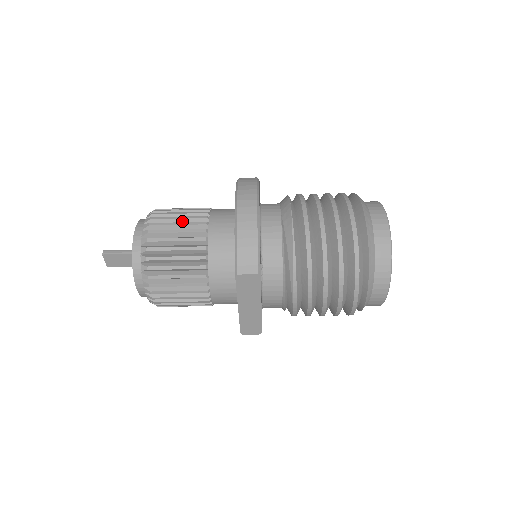
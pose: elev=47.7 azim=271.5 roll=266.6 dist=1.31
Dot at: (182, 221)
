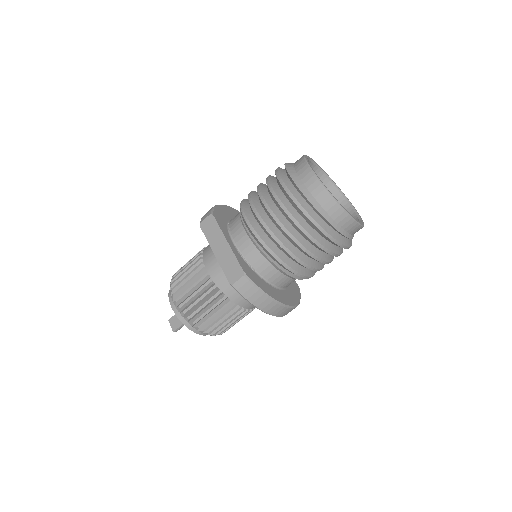
Dot at: occluded
